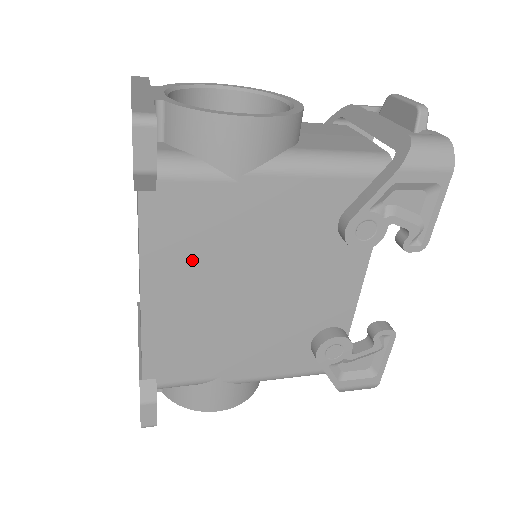
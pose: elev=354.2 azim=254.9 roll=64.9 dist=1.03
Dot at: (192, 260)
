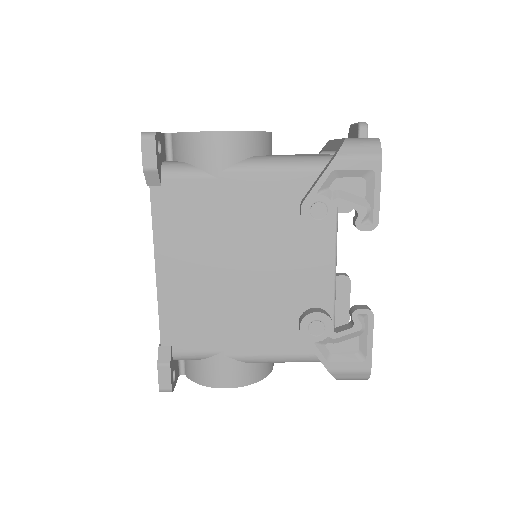
Dot at: (190, 240)
